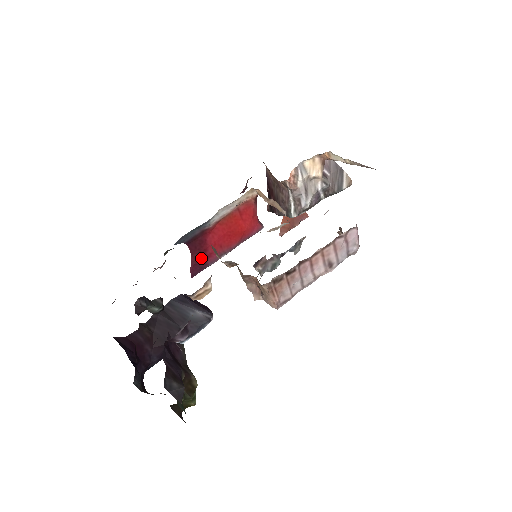
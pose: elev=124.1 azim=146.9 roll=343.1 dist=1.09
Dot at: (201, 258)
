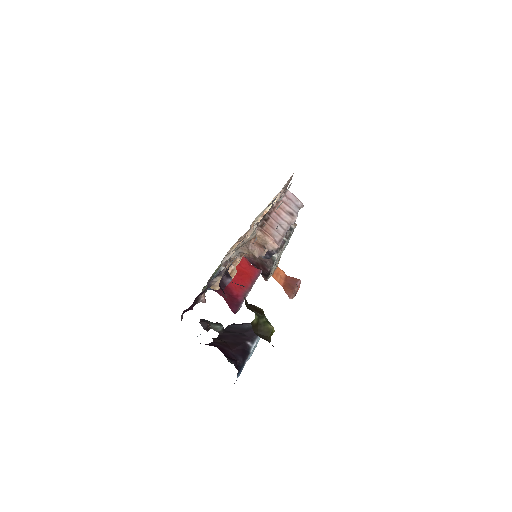
Dot at: (232, 299)
